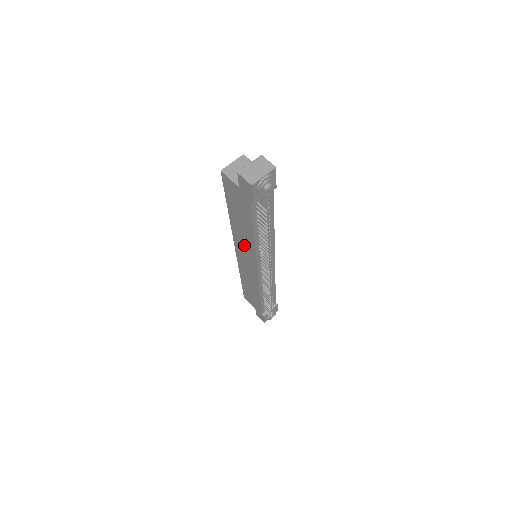
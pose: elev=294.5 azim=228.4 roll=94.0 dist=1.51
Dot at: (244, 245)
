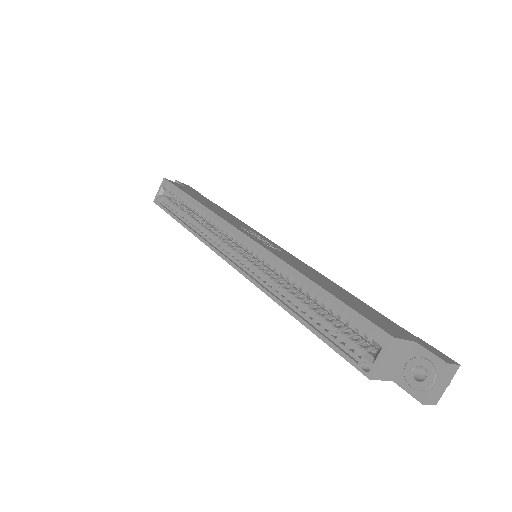
Dot at: occluded
